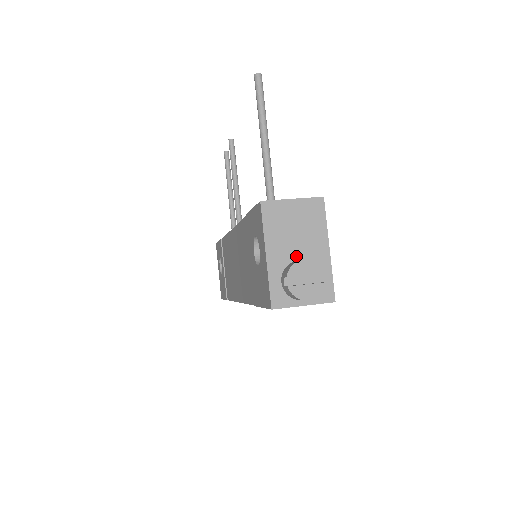
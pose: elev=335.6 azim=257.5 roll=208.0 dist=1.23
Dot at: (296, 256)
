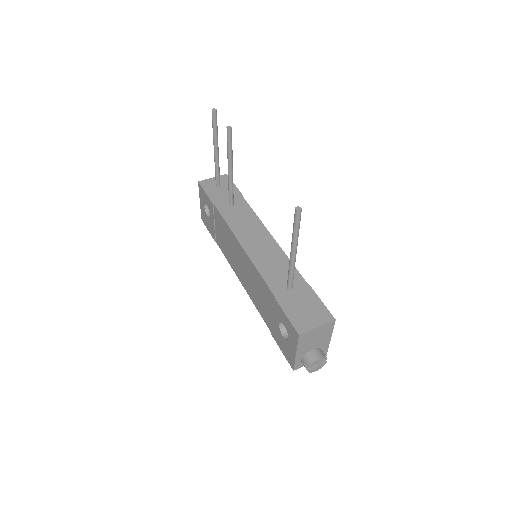
Dot at: (312, 348)
